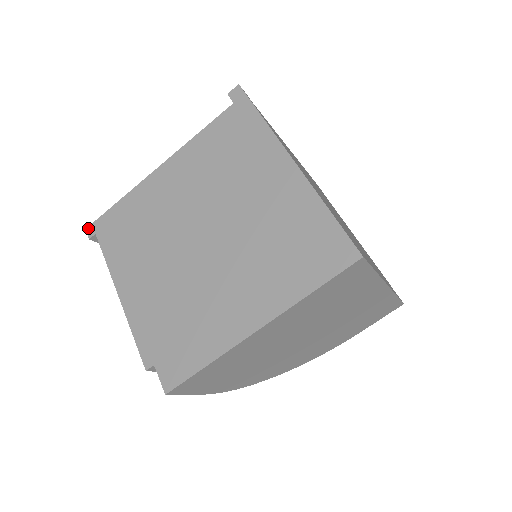
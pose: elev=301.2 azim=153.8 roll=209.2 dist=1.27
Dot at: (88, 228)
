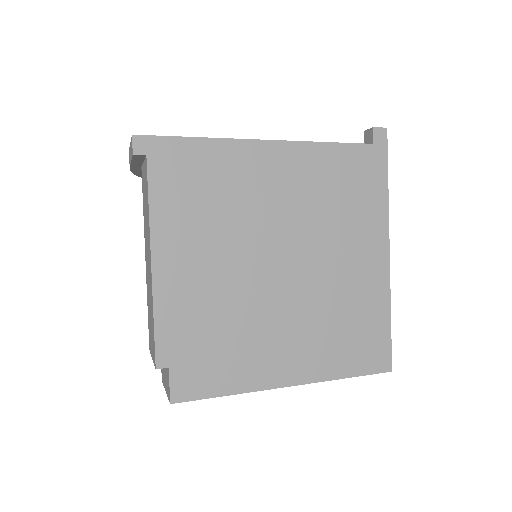
Dot at: (137, 137)
